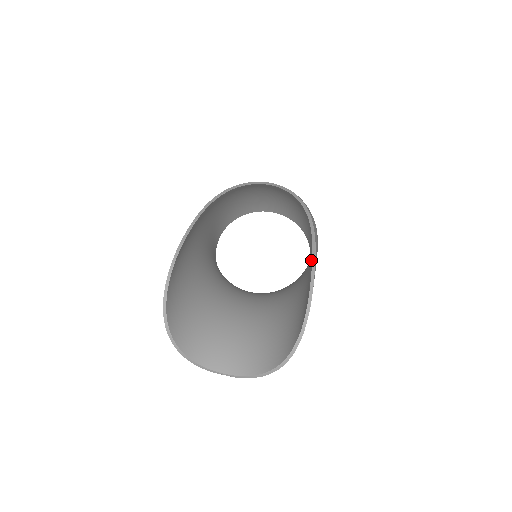
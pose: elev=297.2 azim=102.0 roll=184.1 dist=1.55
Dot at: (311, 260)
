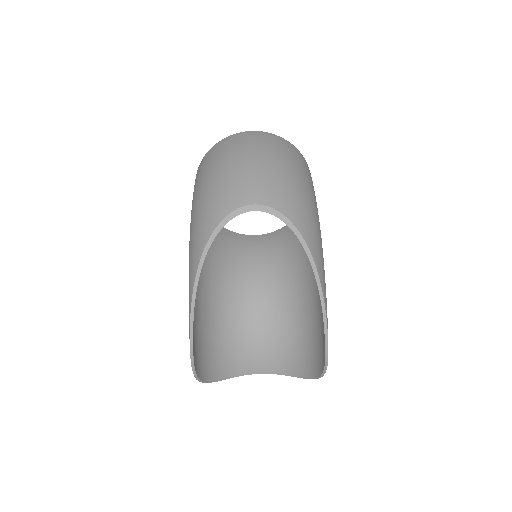
Dot at: occluded
